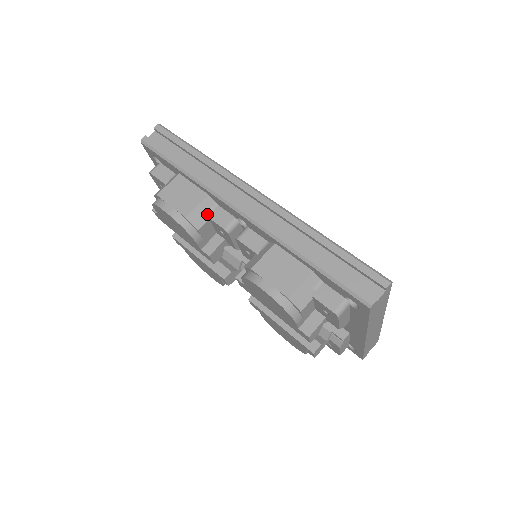
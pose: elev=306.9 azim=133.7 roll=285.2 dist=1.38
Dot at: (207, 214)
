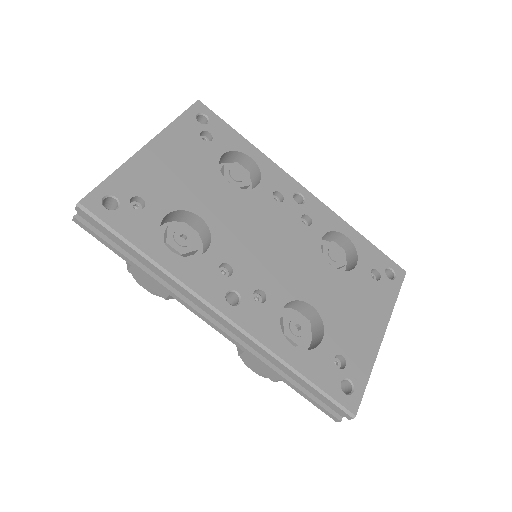
Dot at: occluded
